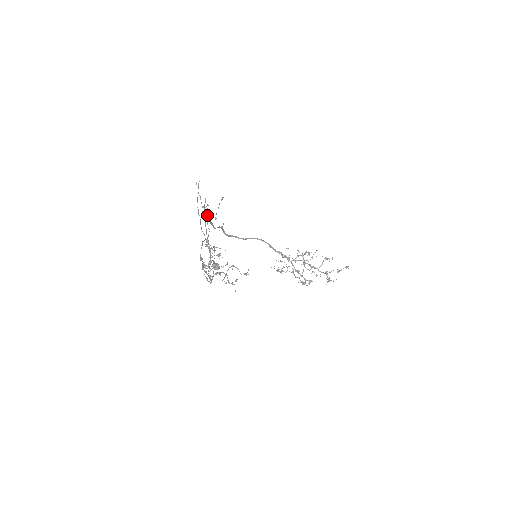
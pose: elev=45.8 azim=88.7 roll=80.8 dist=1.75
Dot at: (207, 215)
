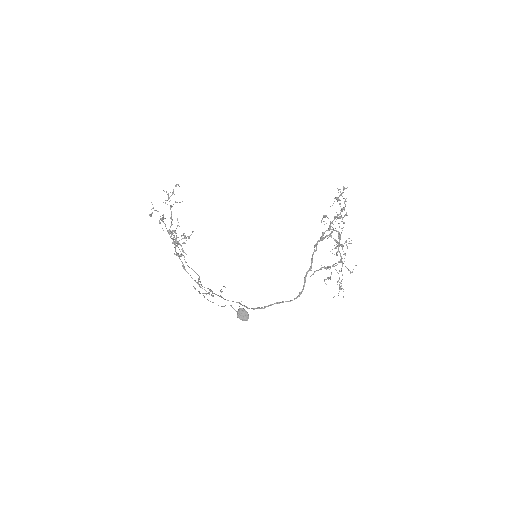
Dot at: occluded
